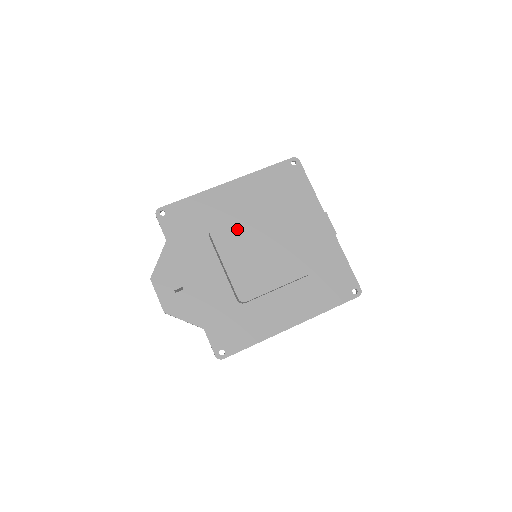
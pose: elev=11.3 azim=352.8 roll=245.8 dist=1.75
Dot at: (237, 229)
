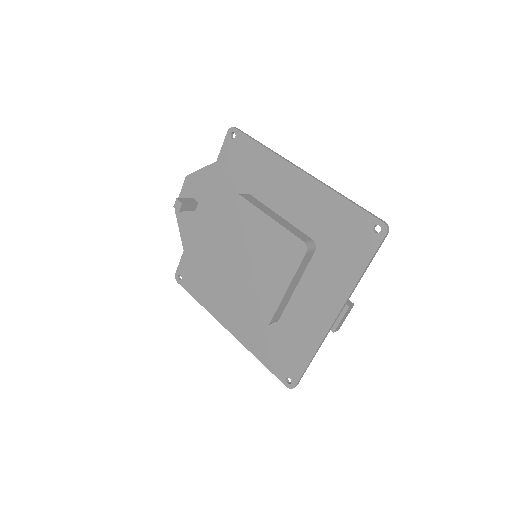
Dot at: (252, 221)
